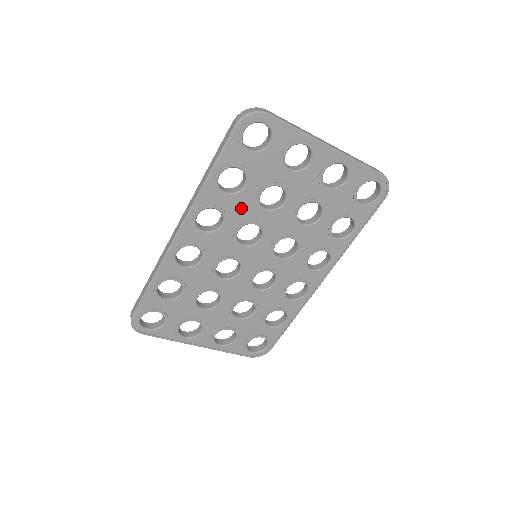
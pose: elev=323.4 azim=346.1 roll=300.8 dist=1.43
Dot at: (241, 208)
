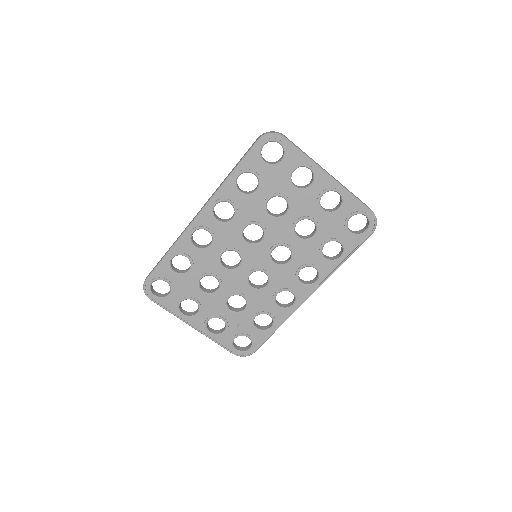
Dot at: (250, 208)
